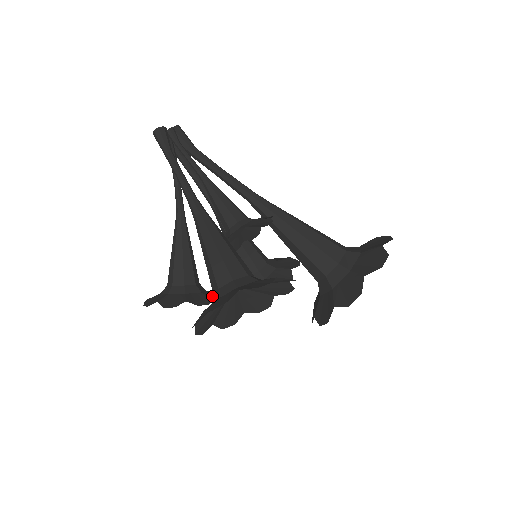
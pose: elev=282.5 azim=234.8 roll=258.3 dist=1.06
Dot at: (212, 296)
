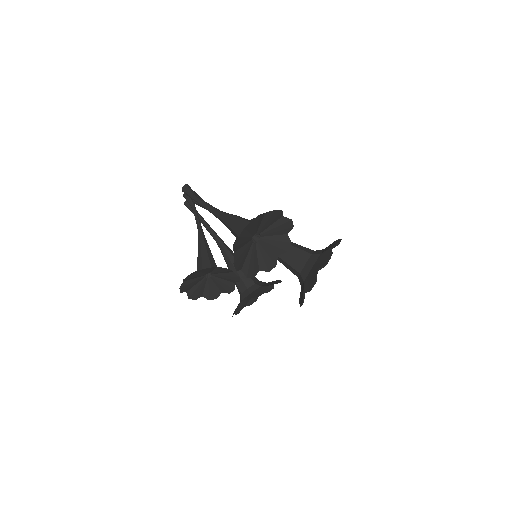
Dot at: (231, 276)
